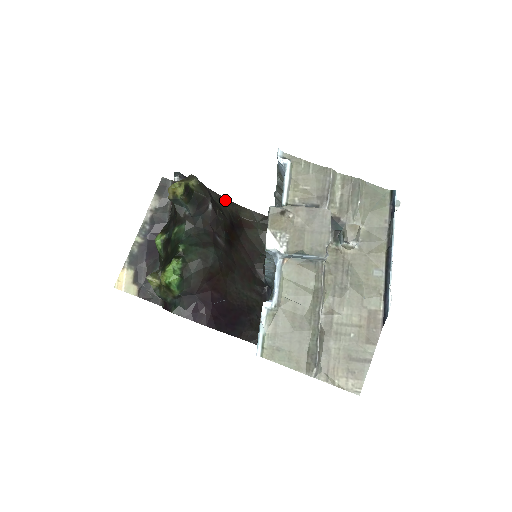
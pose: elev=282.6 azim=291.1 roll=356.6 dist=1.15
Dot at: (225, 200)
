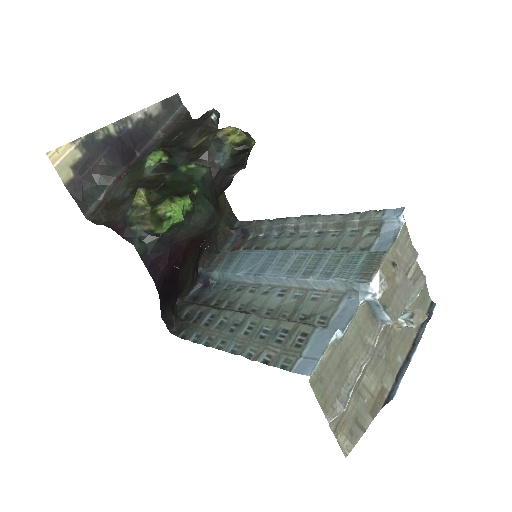
Dot at: occluded
